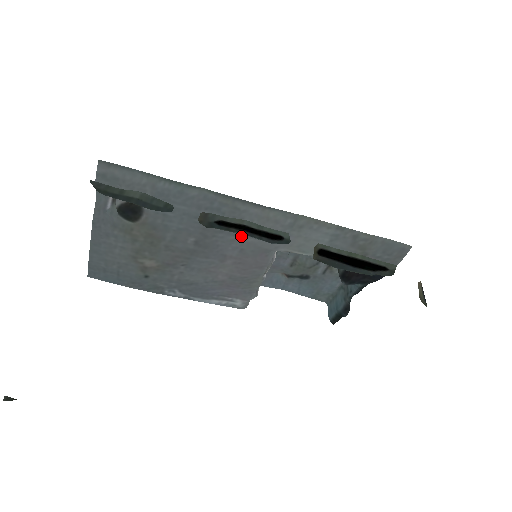
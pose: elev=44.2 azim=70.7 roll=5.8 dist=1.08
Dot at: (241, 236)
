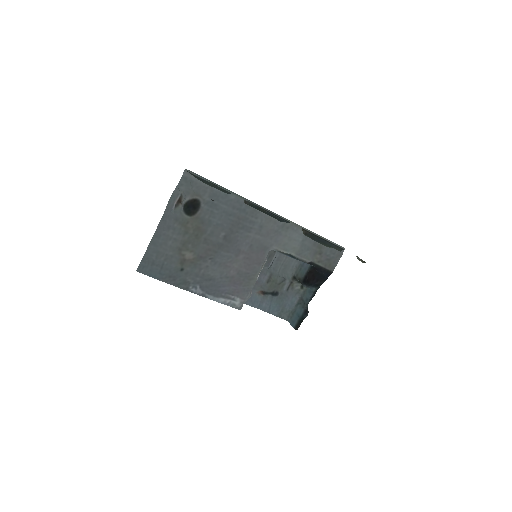
Dot at: (253, 233)
